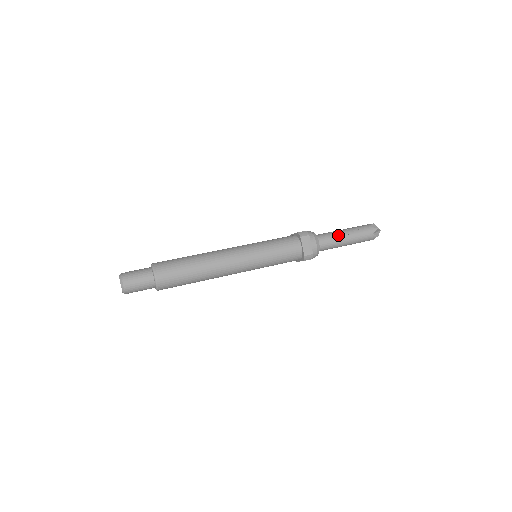
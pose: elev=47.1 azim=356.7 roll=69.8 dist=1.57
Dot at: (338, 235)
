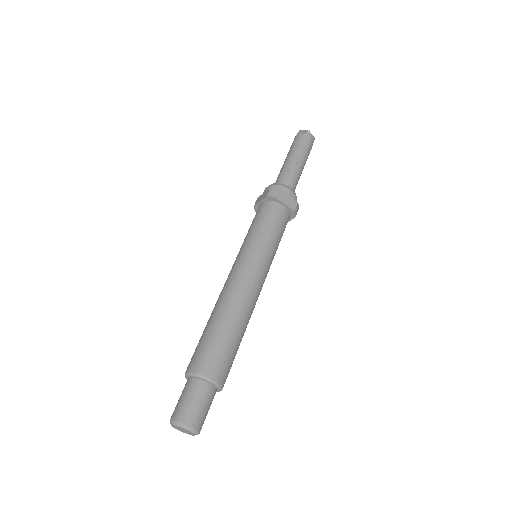
Dot at: (292, 166)
